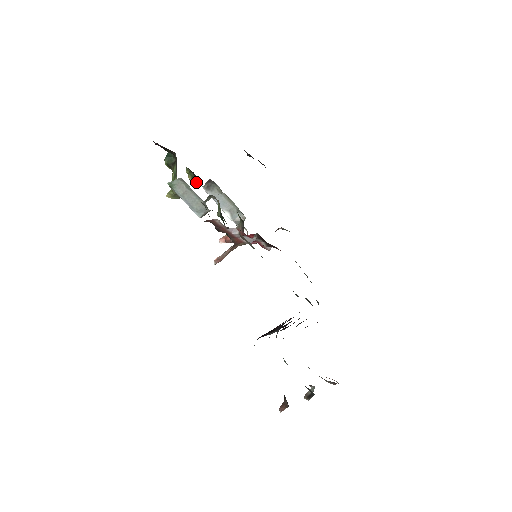
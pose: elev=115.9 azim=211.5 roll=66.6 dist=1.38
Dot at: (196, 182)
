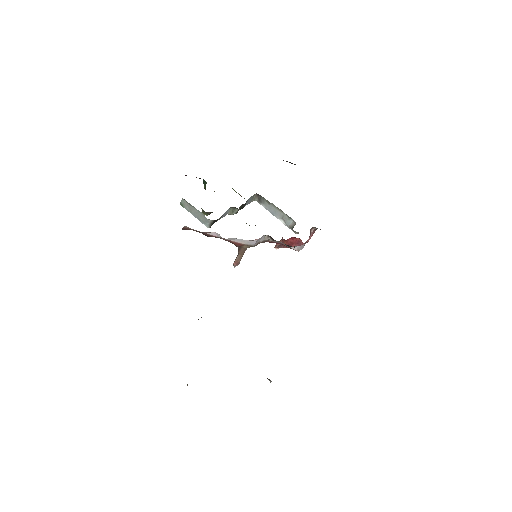
Dot at: (244, 198)
